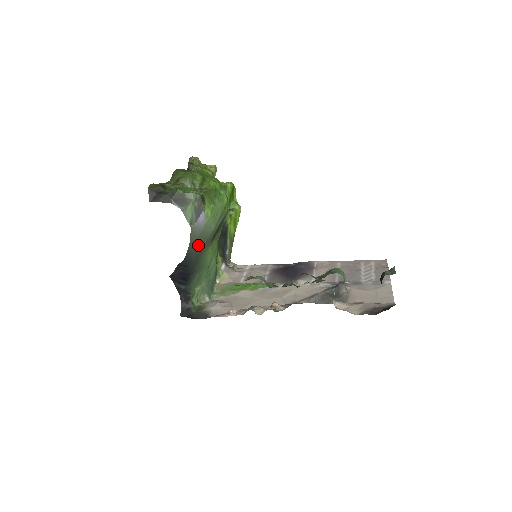
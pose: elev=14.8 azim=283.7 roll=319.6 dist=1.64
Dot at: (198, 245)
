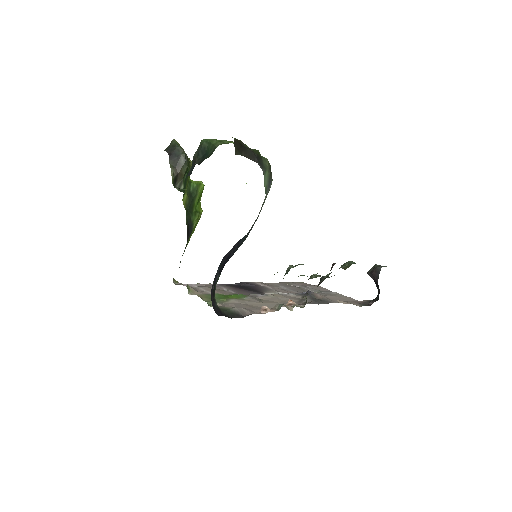
Dot at: occluded
